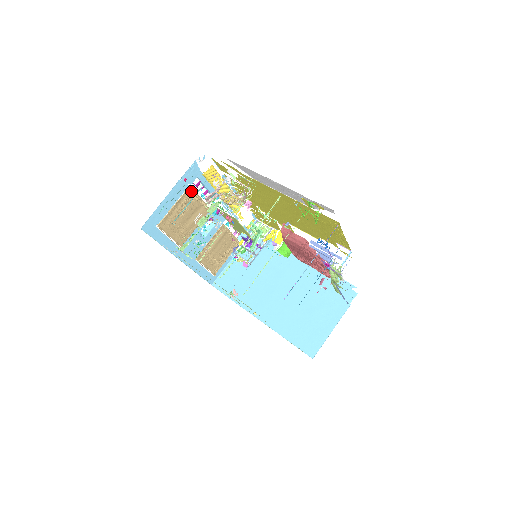
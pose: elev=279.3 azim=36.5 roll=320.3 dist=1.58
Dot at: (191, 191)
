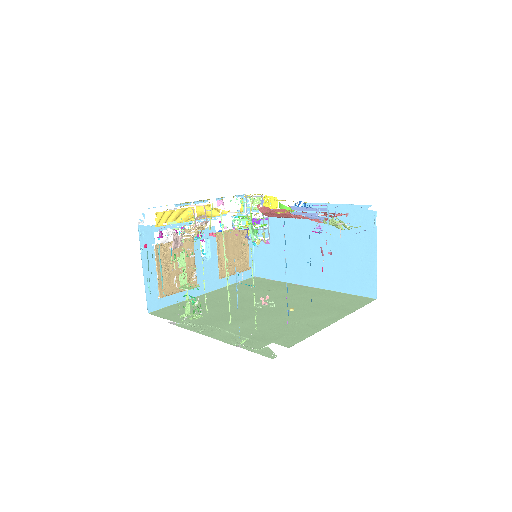
Dot at: (160, 247)
